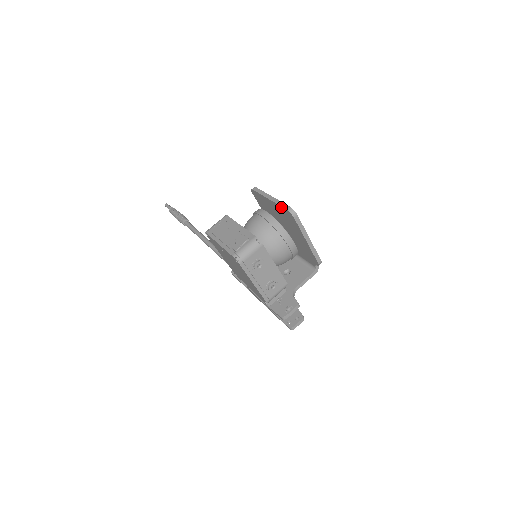
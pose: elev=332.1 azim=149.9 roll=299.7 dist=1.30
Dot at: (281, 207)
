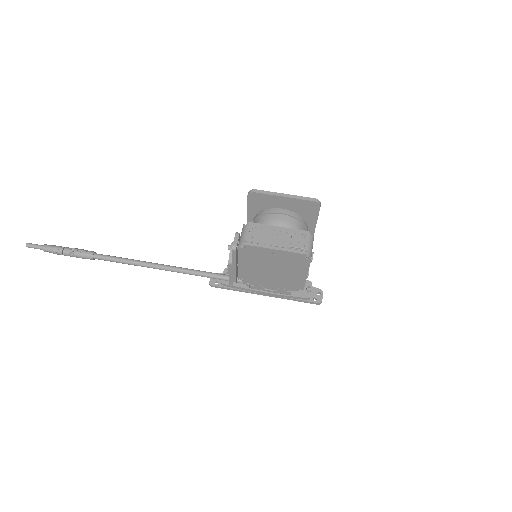
Dot at: (305, 201)
